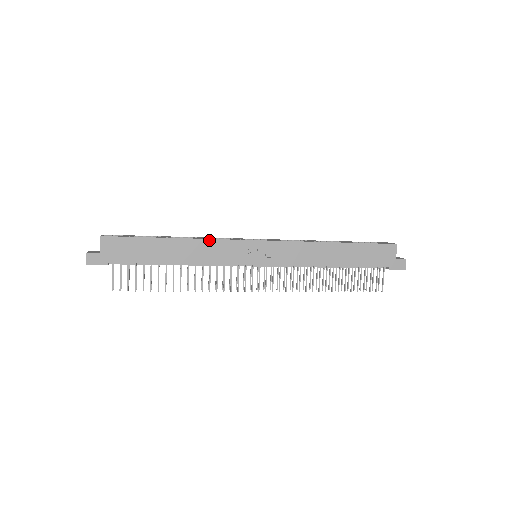
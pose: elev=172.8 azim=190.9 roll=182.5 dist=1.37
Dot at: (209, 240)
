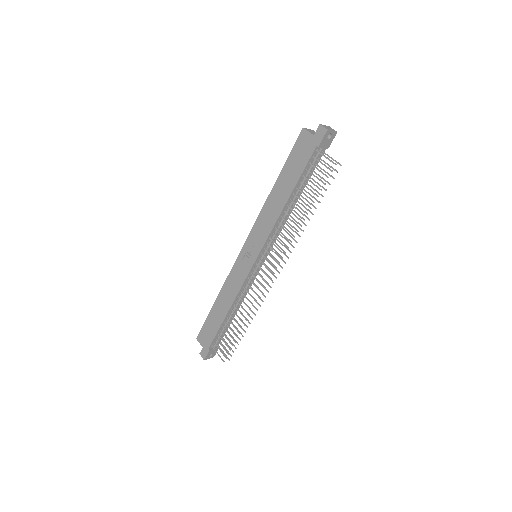
Dot at: (226, 280)
